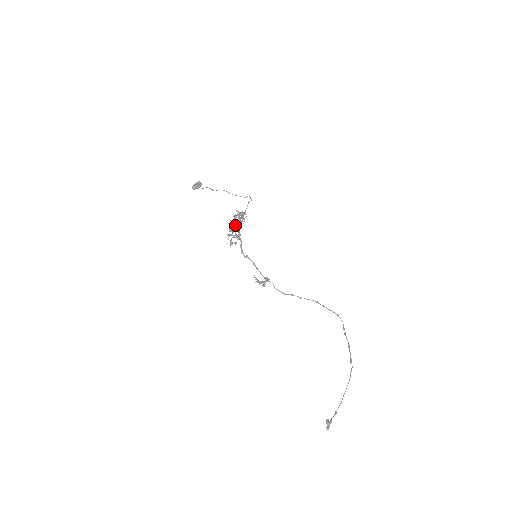
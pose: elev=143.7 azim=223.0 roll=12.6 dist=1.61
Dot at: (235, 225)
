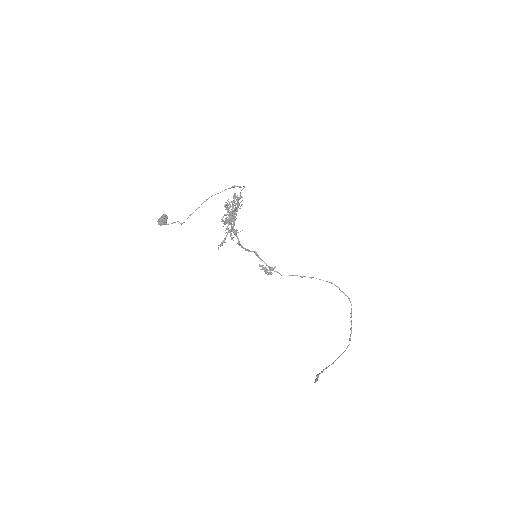
Dot at: (229, 216)
